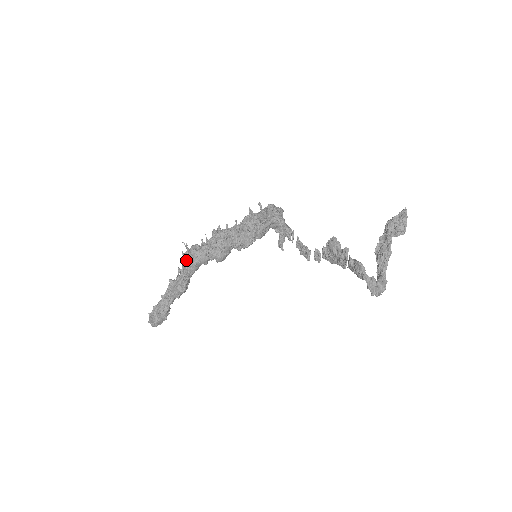
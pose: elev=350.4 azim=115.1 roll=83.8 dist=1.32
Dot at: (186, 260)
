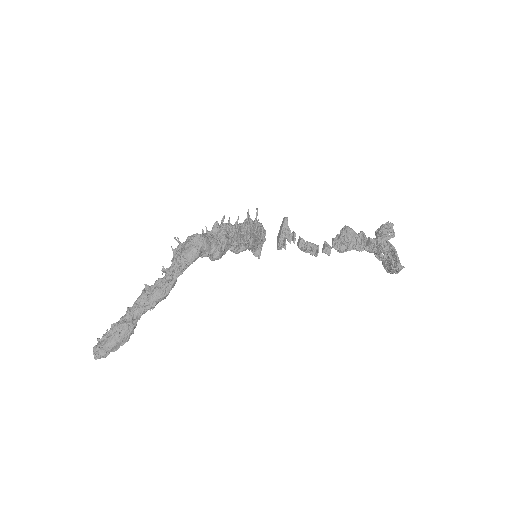
Dot at: (182, 250)
